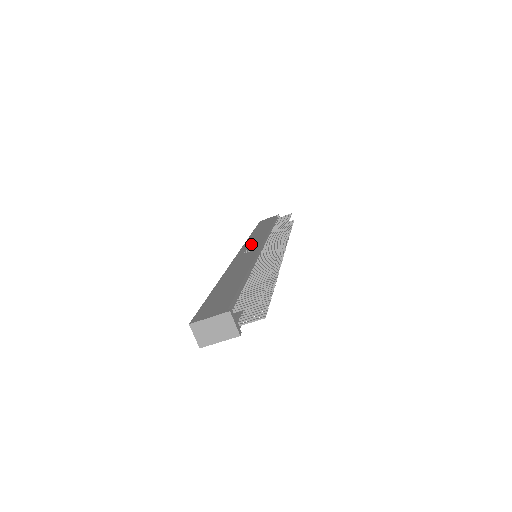
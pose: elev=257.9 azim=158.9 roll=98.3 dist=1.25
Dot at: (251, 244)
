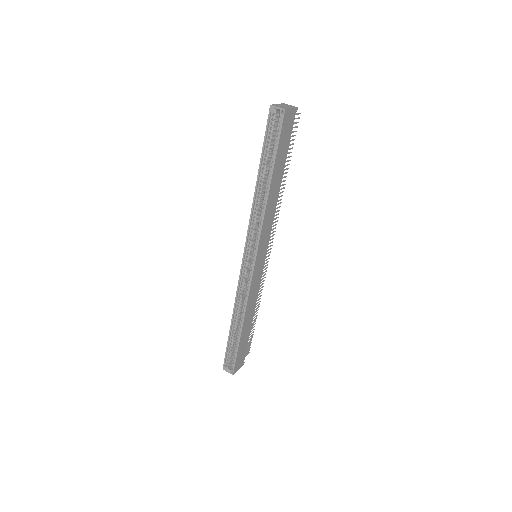
Dot at: occluded
